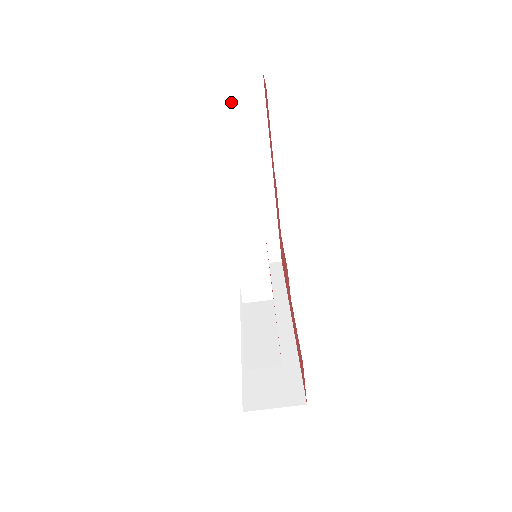
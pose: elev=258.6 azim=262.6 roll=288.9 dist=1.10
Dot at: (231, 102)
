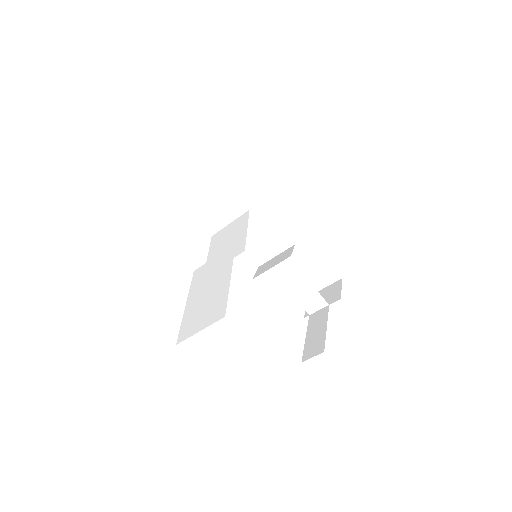
Dot at: occluded
